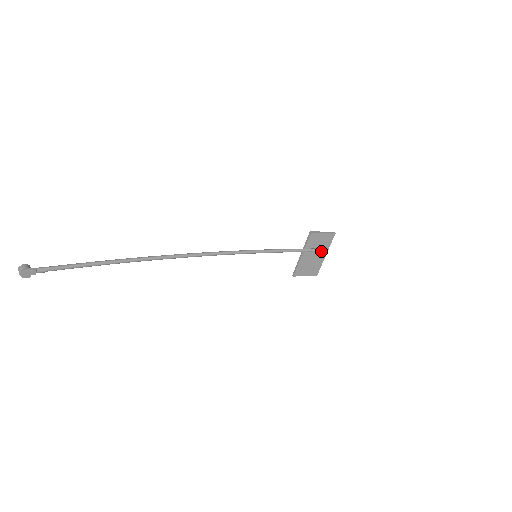
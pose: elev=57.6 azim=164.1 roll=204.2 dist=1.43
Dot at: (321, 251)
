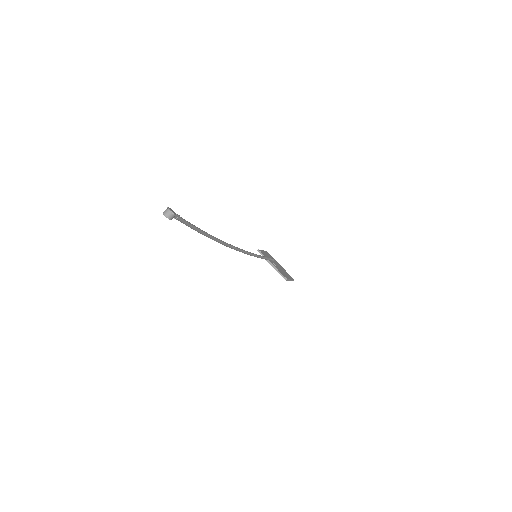
Dot at: (276, 263)
